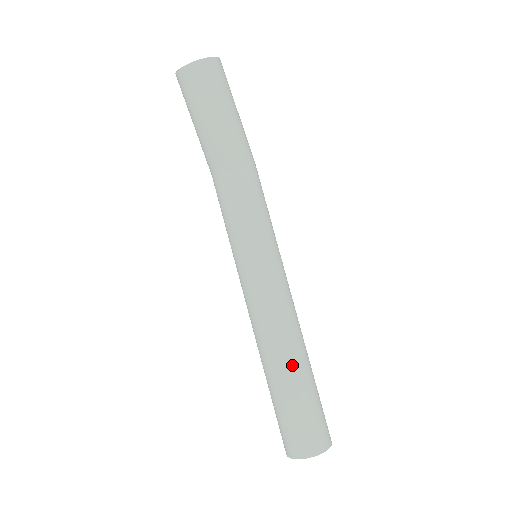
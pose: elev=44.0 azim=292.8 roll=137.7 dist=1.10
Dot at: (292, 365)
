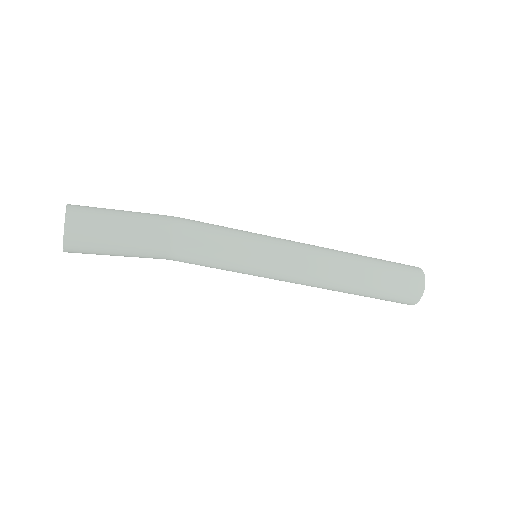
Dot at: (356, 273)
